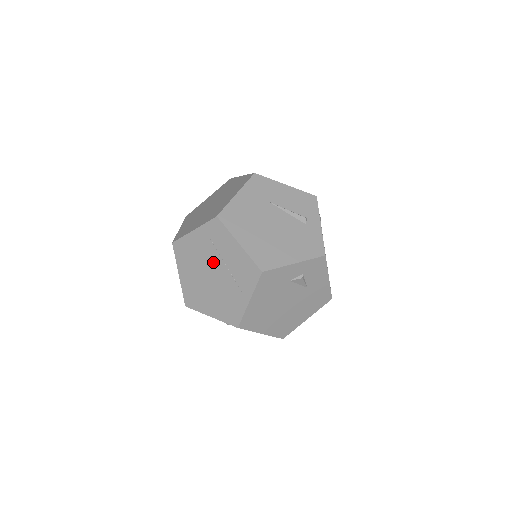
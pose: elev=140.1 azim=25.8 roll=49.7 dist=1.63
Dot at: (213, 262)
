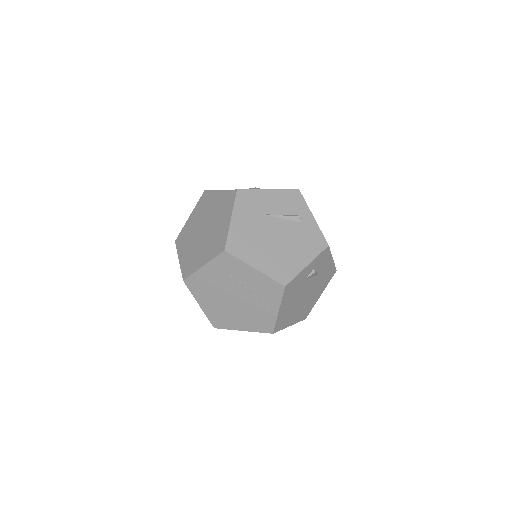
Dot at: (232, 288)
